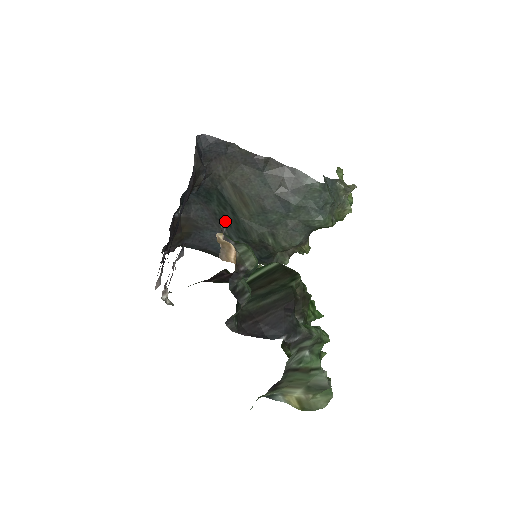
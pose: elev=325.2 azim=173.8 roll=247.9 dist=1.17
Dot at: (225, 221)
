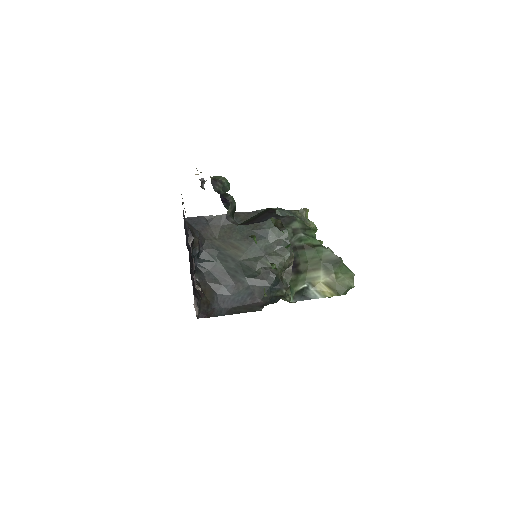
Dot at: (232, 271)
